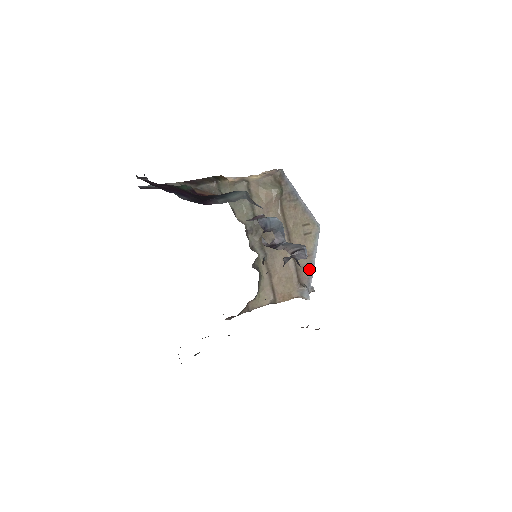
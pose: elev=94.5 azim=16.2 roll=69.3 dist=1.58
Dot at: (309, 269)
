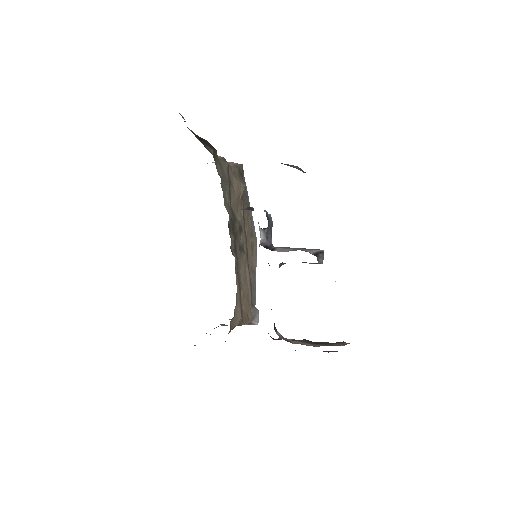
Dot at: (254, 288)
